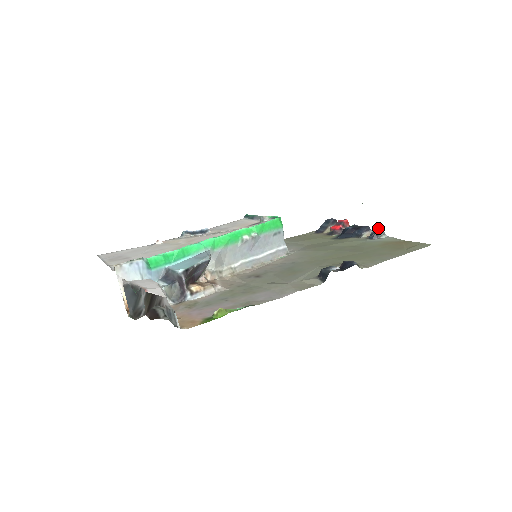
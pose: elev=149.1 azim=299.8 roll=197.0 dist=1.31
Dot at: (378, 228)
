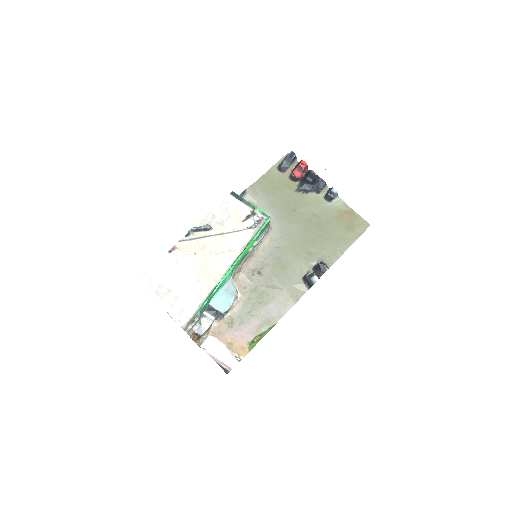
Dot at: (334, 192)
